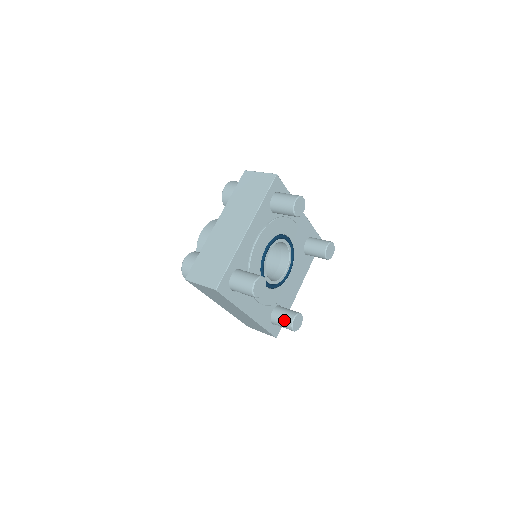
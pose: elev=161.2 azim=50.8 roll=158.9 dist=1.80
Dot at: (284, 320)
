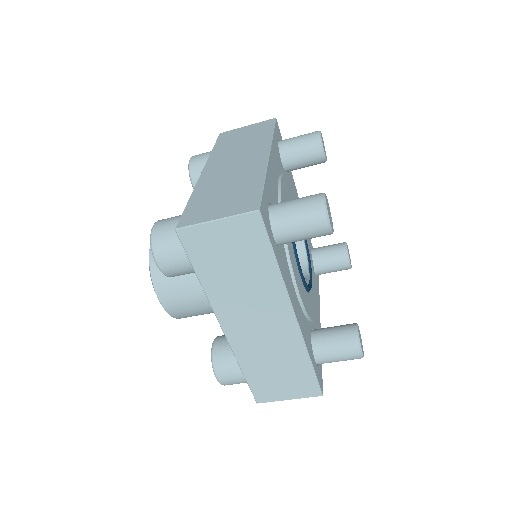
Dot at: (340, 337)
